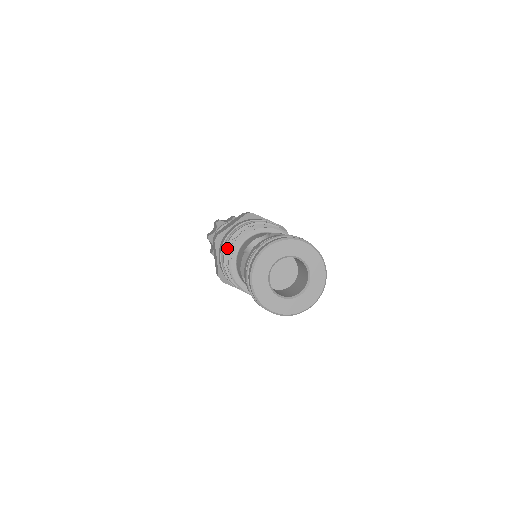
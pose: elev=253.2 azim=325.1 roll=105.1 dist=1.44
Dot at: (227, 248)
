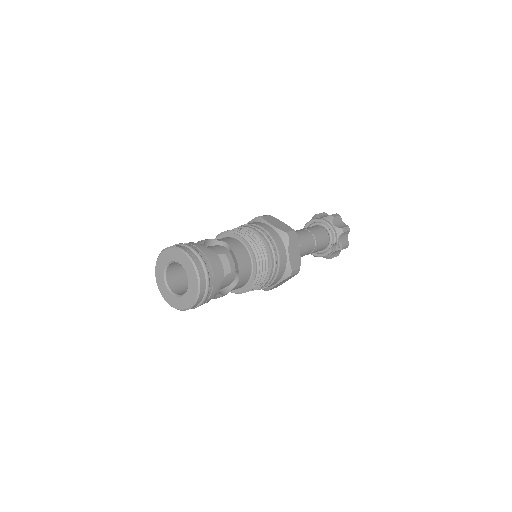
Dot at: occluded
